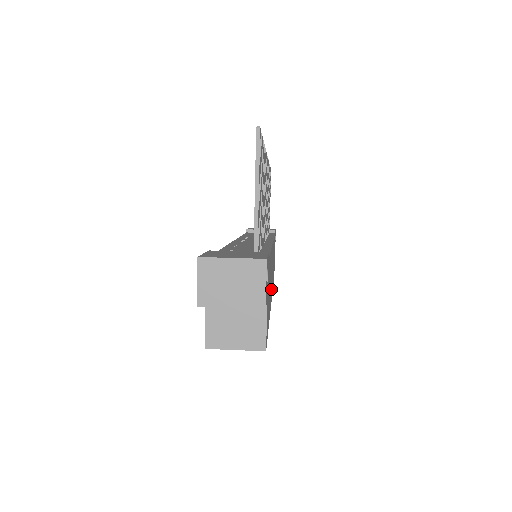
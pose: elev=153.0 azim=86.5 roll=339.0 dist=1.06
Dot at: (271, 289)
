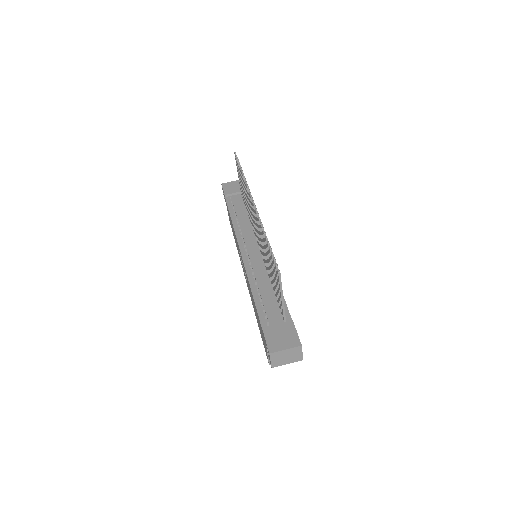
Dot at: occluded
